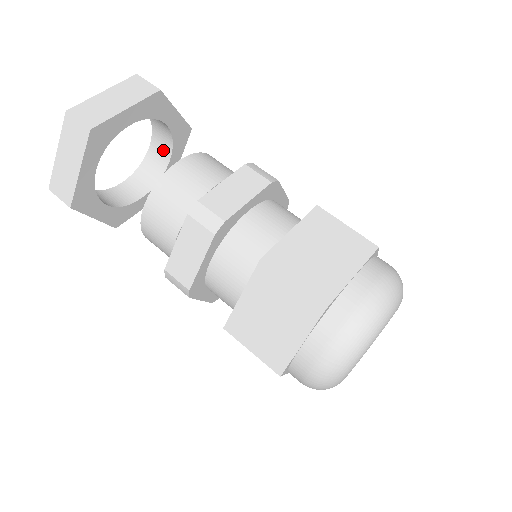
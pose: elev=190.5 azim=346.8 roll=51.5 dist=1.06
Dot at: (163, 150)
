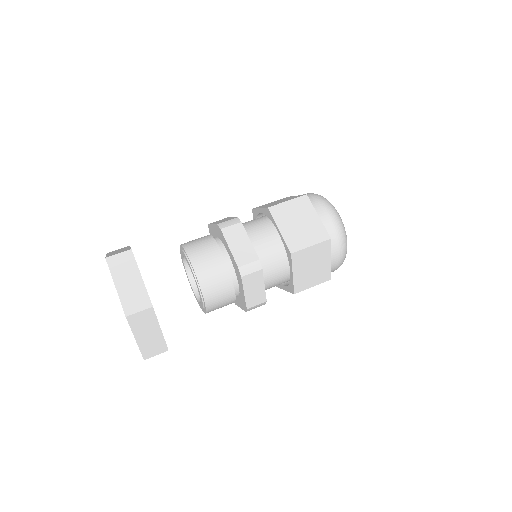
Dot at: occluded
